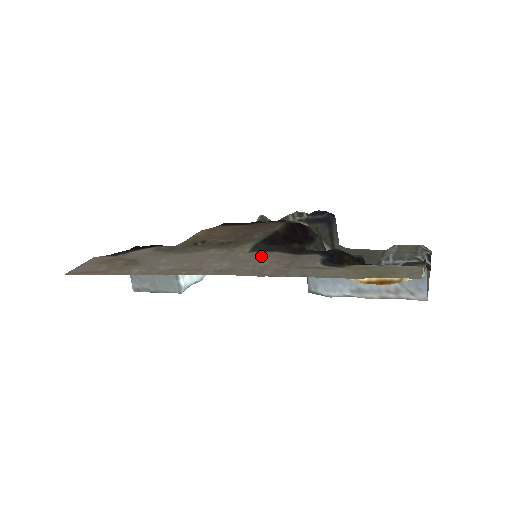
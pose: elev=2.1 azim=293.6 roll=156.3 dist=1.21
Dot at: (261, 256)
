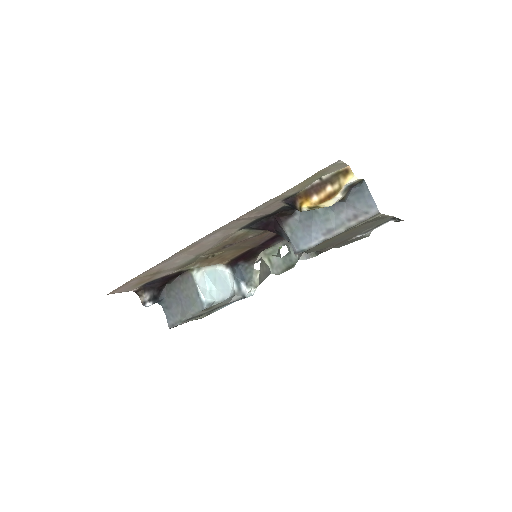
Dot at: (244, 223)
